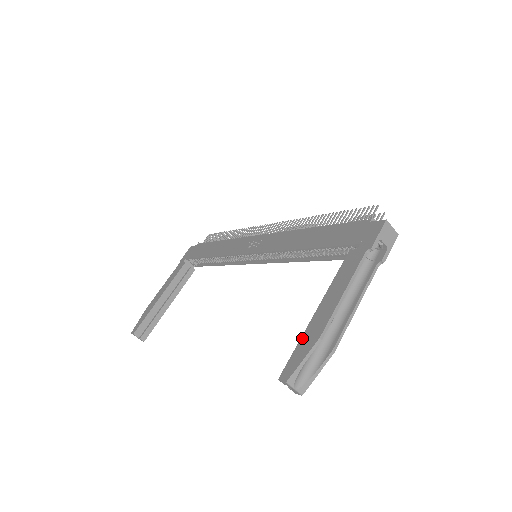
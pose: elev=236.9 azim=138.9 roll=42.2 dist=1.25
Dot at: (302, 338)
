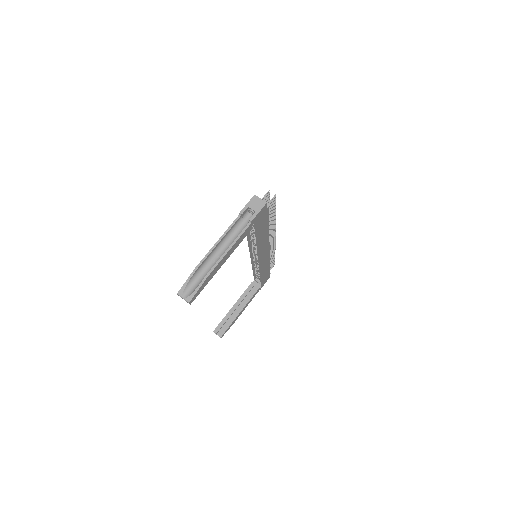
Dot at: occluded
